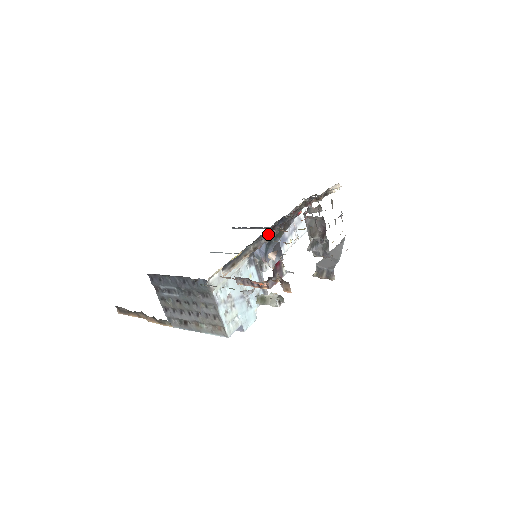
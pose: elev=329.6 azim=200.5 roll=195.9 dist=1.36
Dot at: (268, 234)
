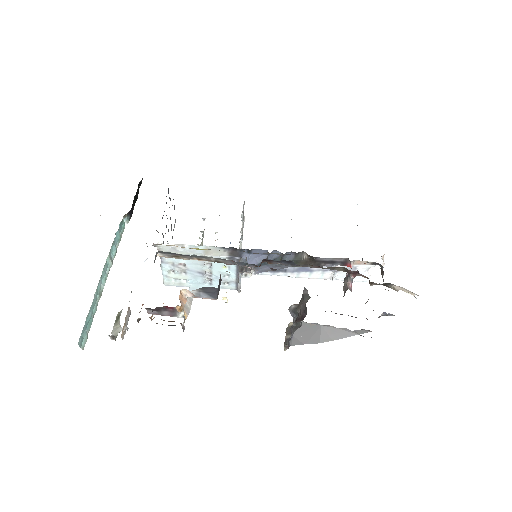
Dot at: (277, 254)
